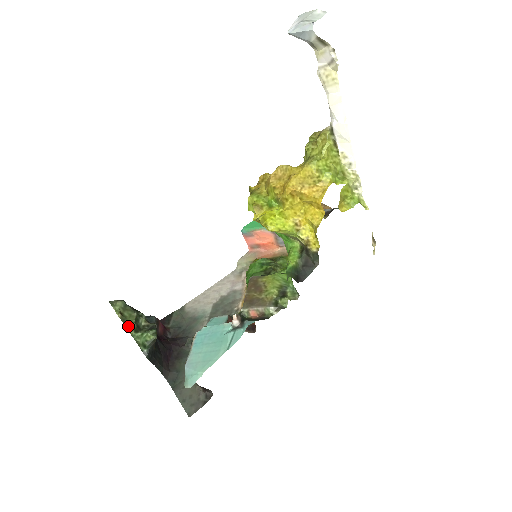
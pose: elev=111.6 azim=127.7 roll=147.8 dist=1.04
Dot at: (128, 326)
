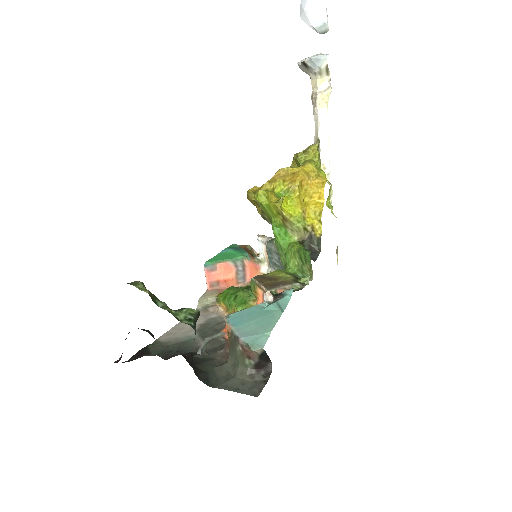
Dot at: (159, 304)
